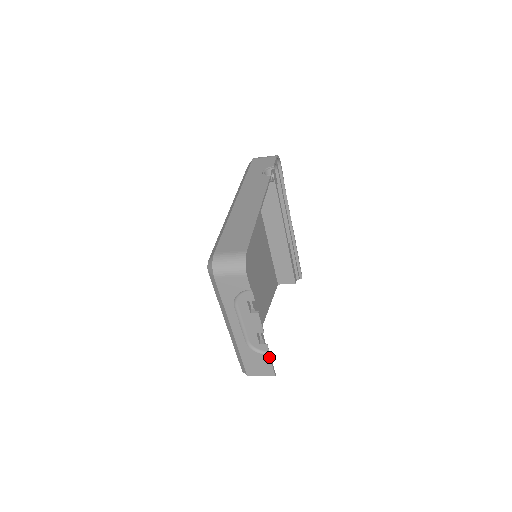
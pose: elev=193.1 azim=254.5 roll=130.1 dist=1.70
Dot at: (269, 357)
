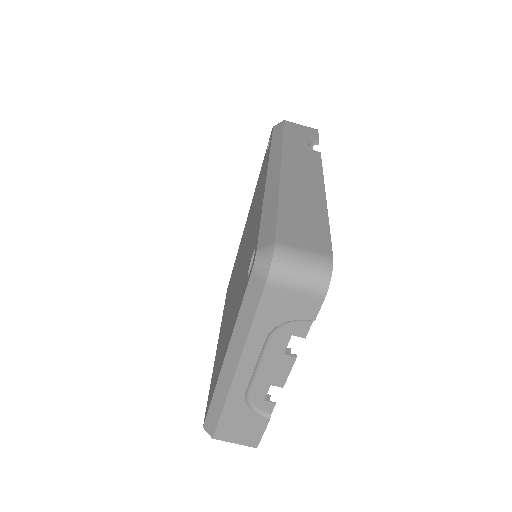
Dot at: (267, 422)
